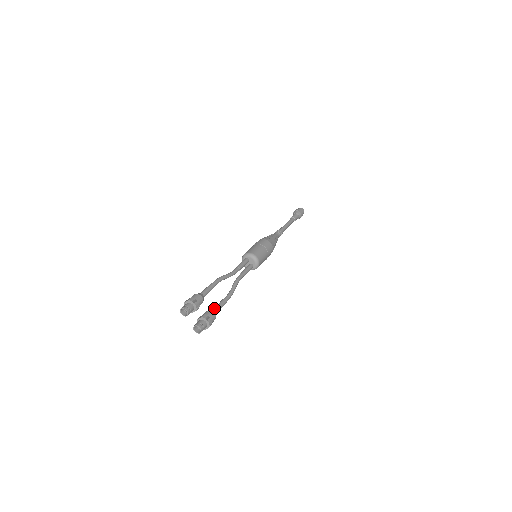
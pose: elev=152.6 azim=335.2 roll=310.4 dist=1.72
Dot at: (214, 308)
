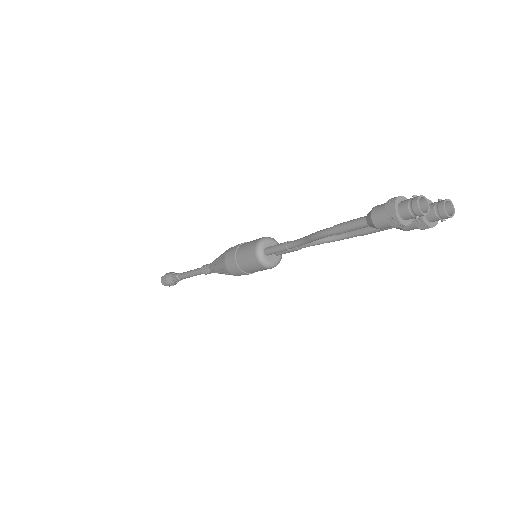
Dot at: occluded
